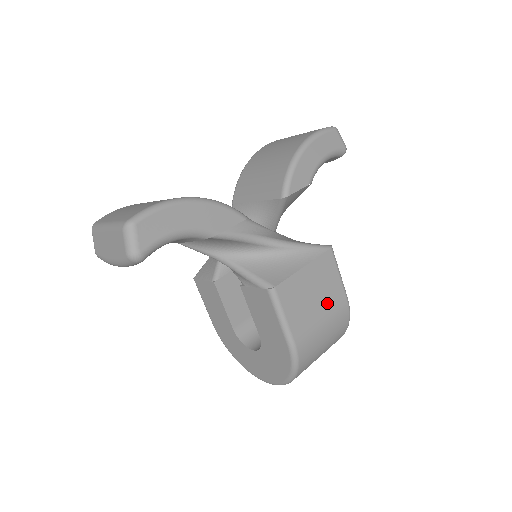
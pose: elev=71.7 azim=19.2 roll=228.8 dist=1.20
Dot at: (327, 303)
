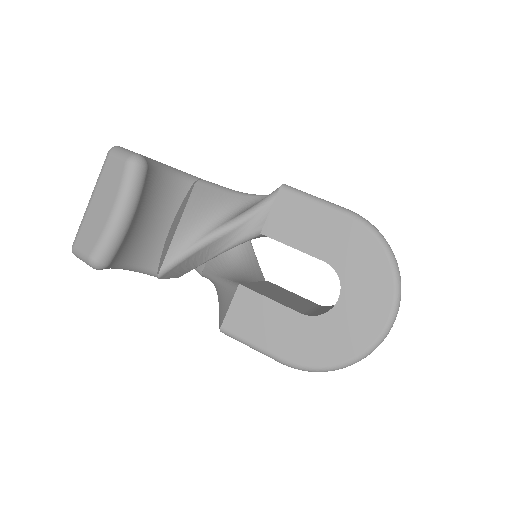
Dot at: occluded
